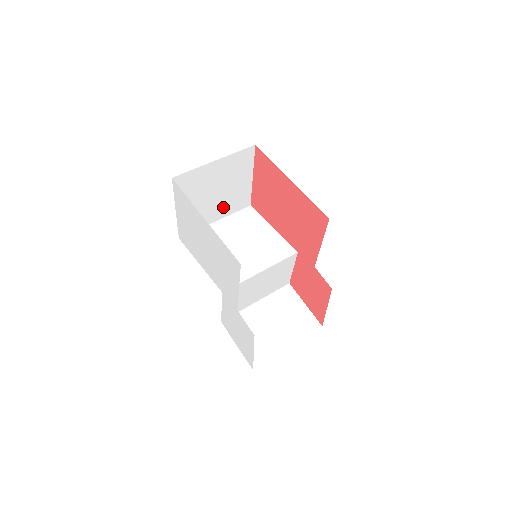
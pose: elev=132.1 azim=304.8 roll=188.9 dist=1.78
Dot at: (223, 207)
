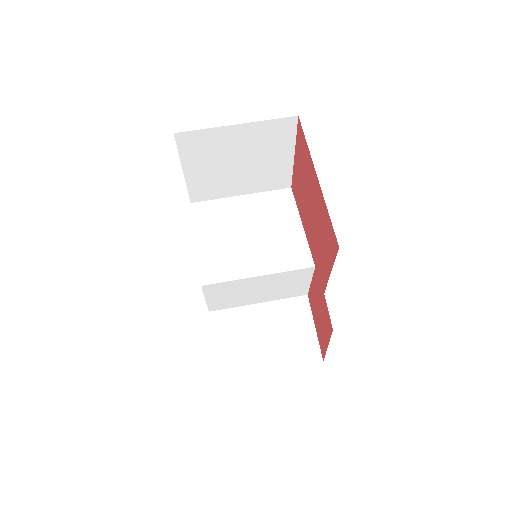
Dot at: (251, 181)
